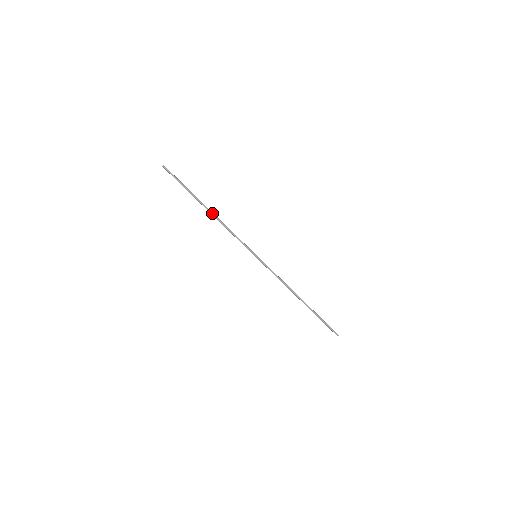
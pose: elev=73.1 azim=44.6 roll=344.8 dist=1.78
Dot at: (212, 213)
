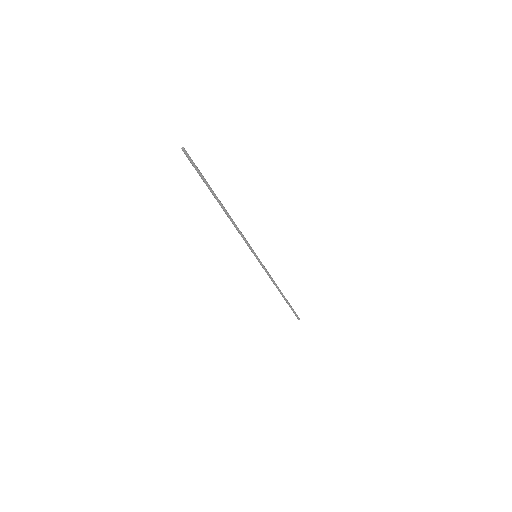
Dot at: (226, 211)
